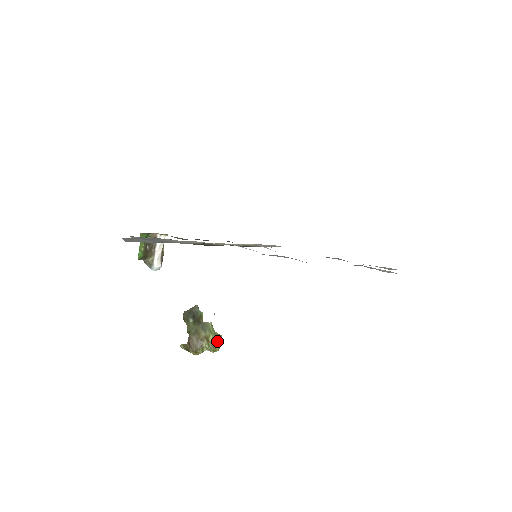
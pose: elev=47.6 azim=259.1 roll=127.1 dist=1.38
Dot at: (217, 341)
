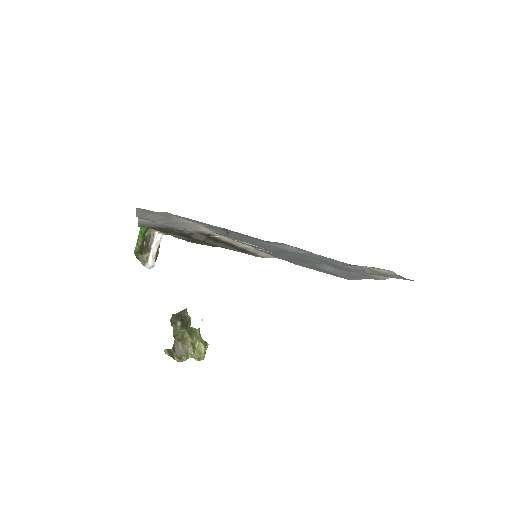
Dot at: (203, 348)
